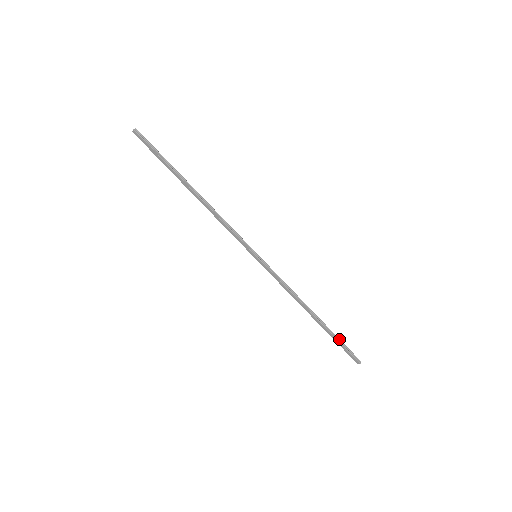
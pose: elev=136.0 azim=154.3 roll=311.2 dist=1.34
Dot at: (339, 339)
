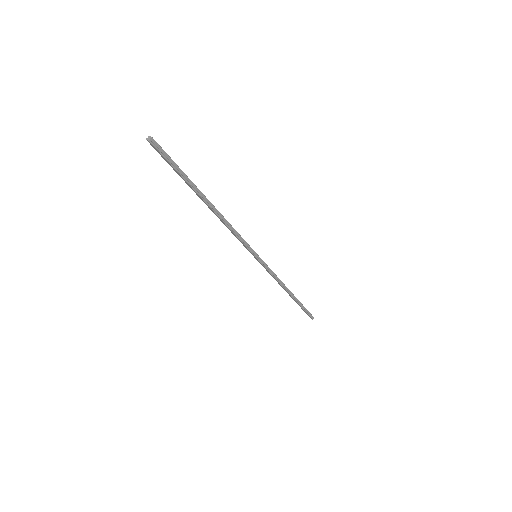
Dot at: (304, 307)
